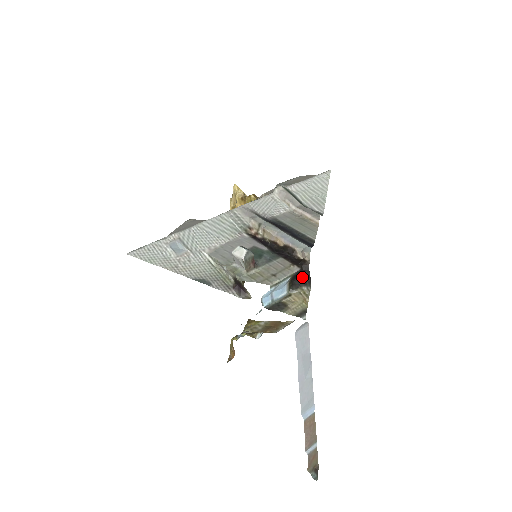
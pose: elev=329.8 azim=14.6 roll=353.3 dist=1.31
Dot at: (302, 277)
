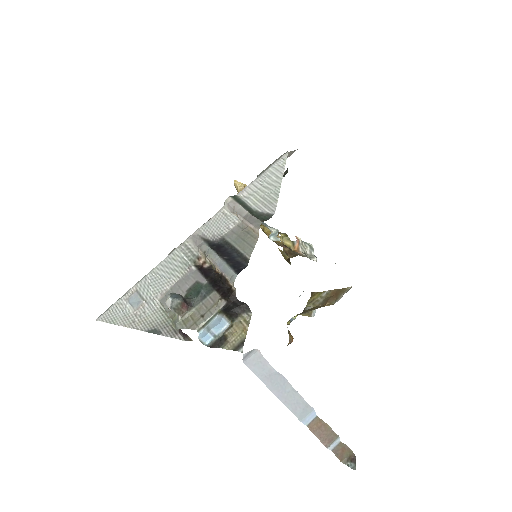
Dot at: (237, 306)
